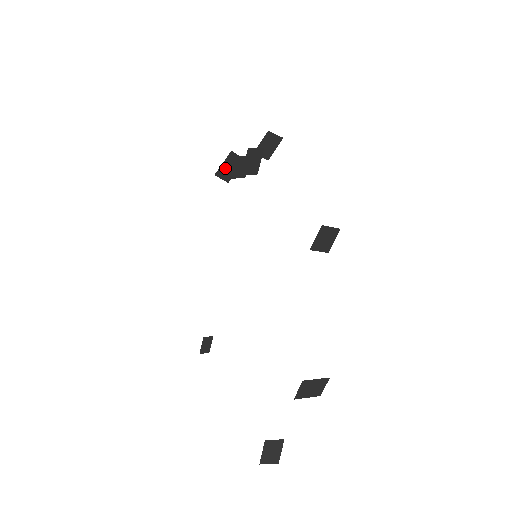
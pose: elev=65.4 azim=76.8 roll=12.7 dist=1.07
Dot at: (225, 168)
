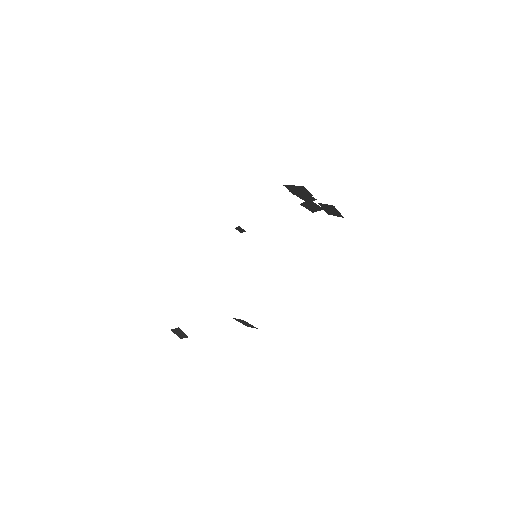
Dot at: (294, 188)
